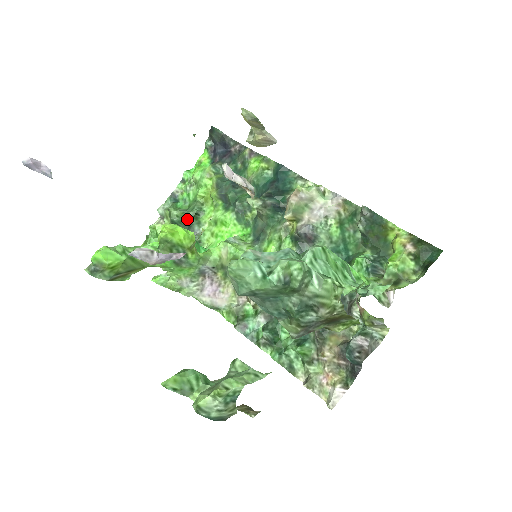
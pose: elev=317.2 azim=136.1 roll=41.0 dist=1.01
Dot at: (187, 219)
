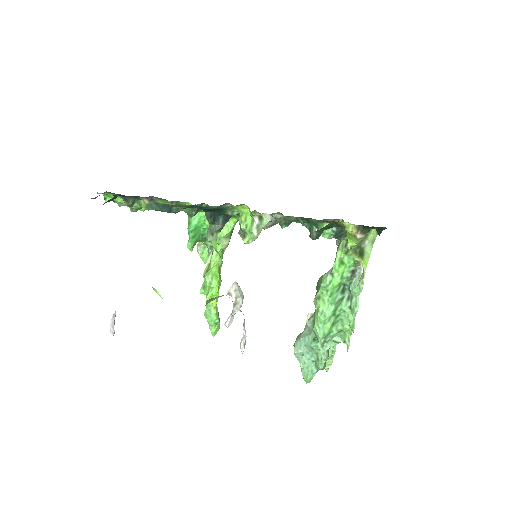
Dot at: occluded
